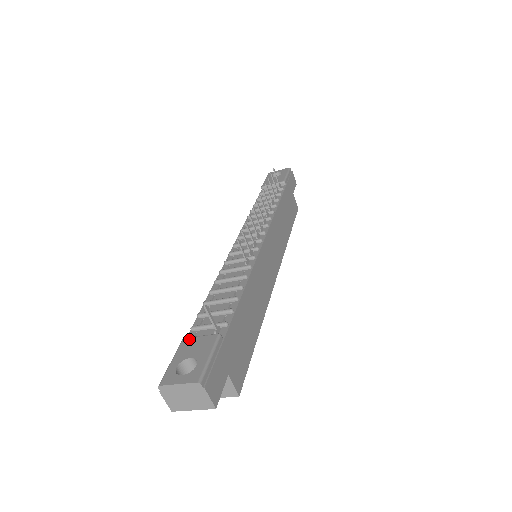
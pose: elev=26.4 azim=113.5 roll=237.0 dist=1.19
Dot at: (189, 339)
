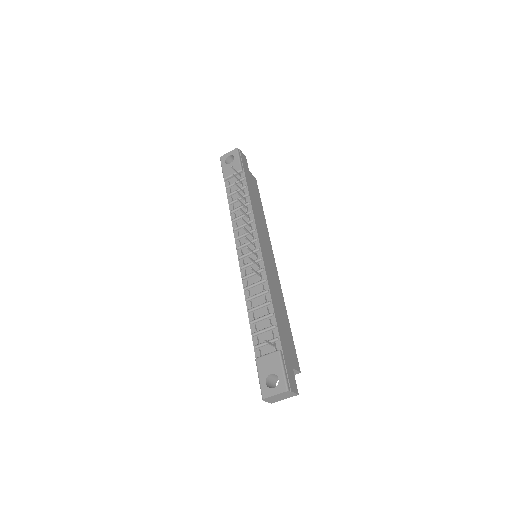
Dot at: (260, 359)
